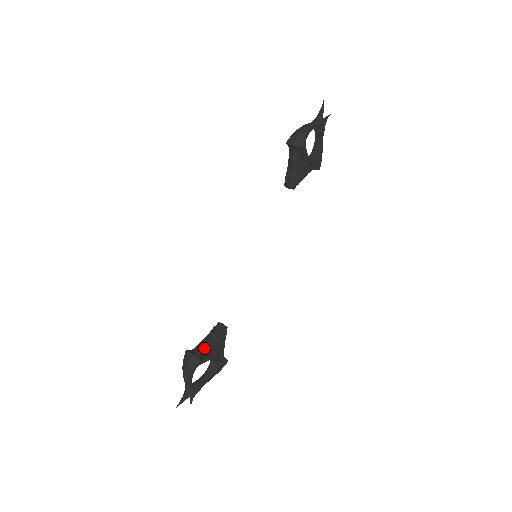
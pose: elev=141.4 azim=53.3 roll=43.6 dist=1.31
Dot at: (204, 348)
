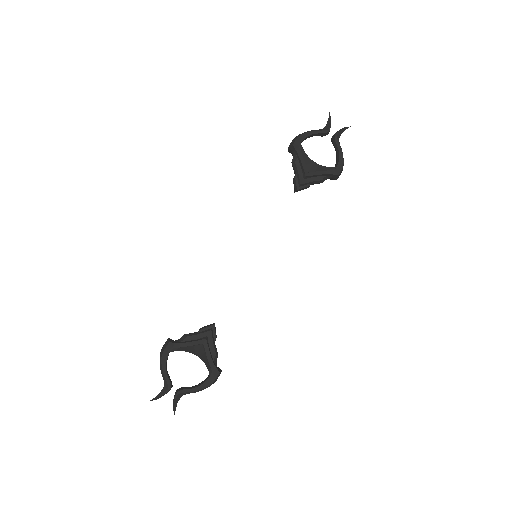
Dot at: (183, 337)
